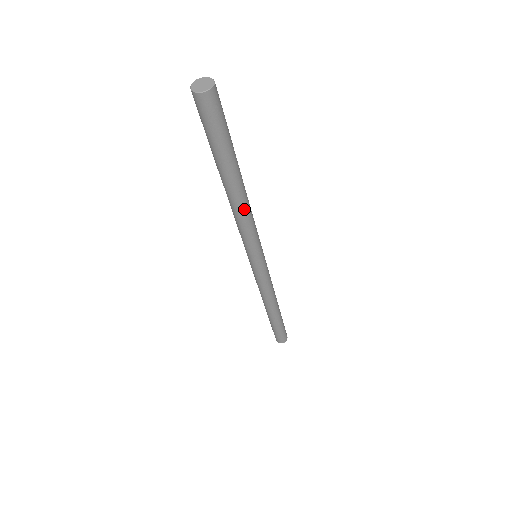
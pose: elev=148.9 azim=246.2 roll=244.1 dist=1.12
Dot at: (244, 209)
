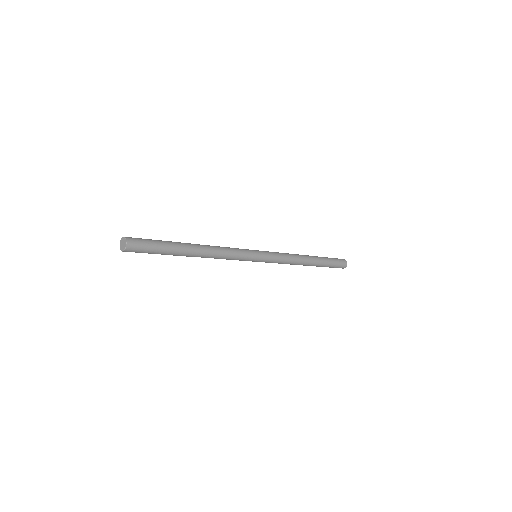
Dot at: occluded
